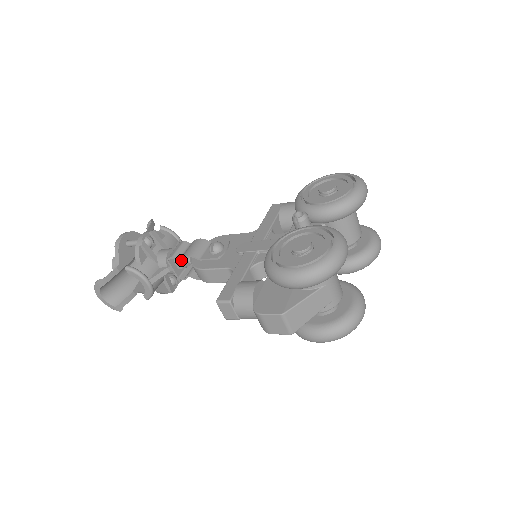
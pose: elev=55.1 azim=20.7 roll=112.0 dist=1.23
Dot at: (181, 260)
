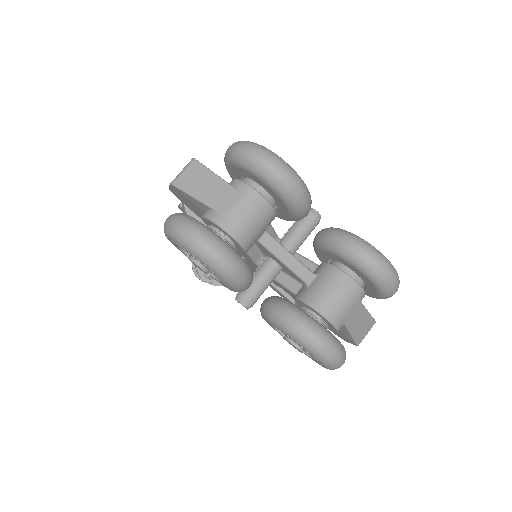
Dot at: occluded
